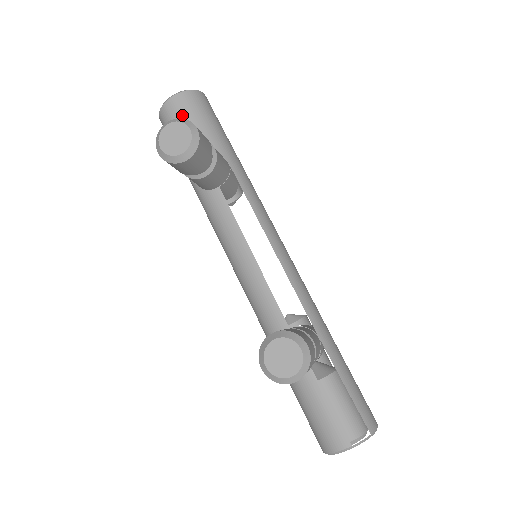
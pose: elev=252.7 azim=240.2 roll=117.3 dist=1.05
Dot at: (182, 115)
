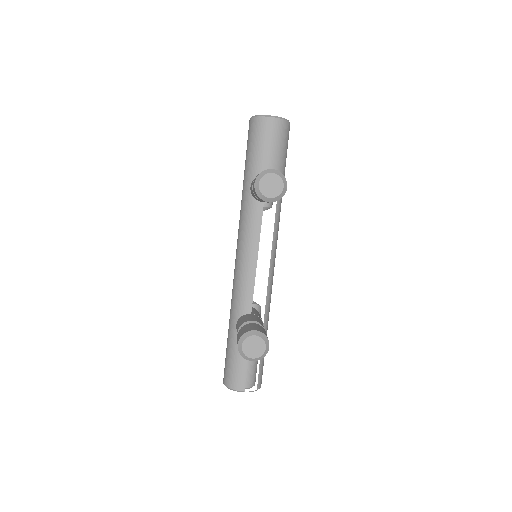
Dot at: (270, 136)
